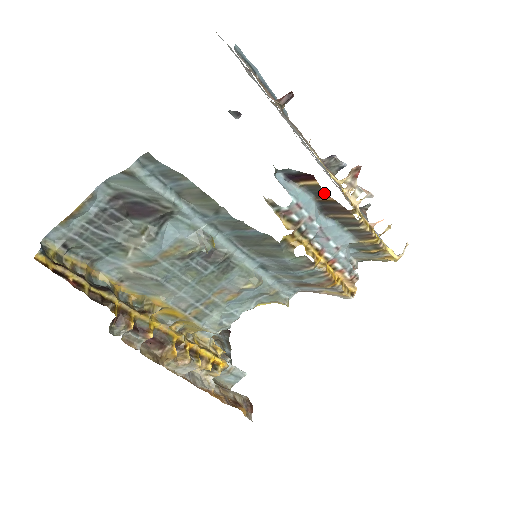
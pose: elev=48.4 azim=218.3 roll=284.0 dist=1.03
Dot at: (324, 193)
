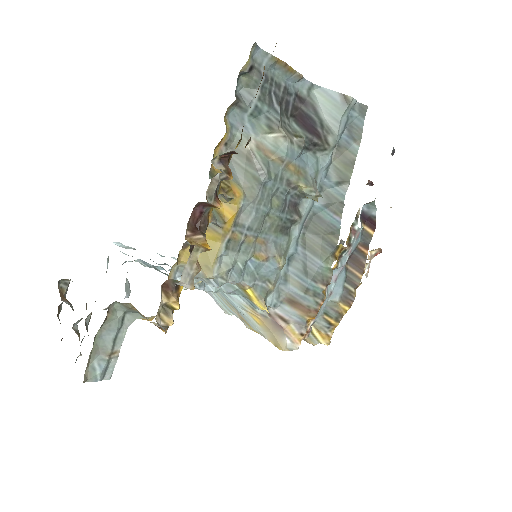
Dot at: occluded
